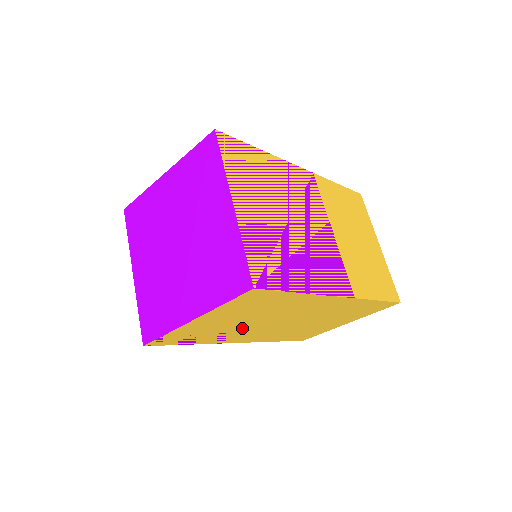
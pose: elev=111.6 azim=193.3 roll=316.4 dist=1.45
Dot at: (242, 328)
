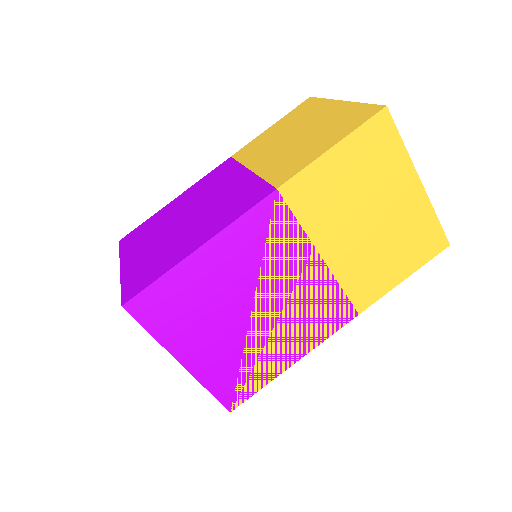
Dot at: occluded
